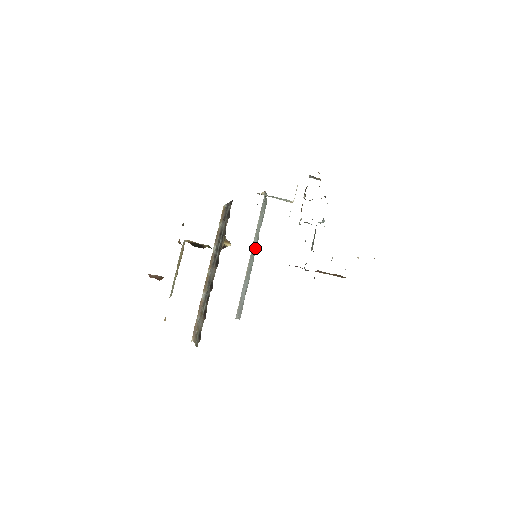
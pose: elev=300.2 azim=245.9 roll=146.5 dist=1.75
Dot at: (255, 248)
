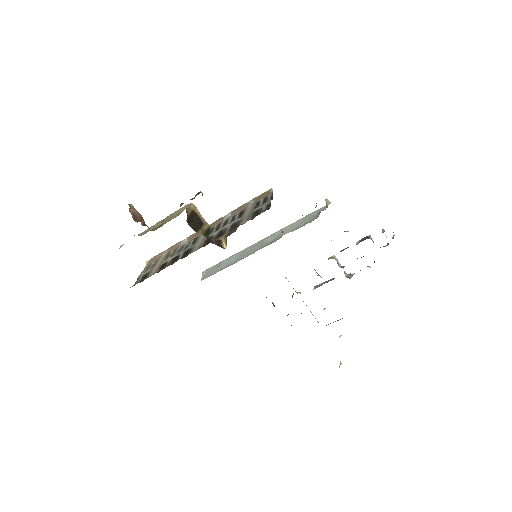
Dot at: (267, 243)
